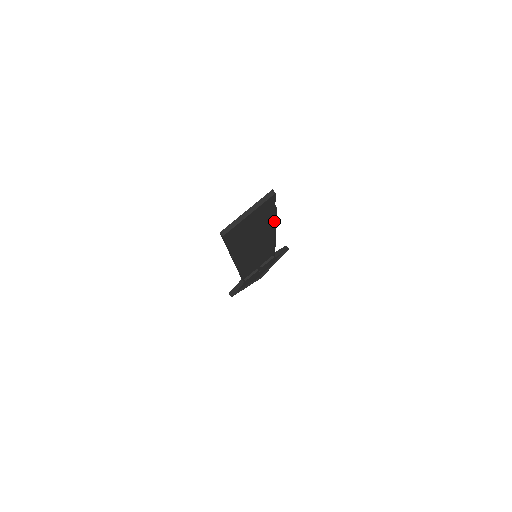
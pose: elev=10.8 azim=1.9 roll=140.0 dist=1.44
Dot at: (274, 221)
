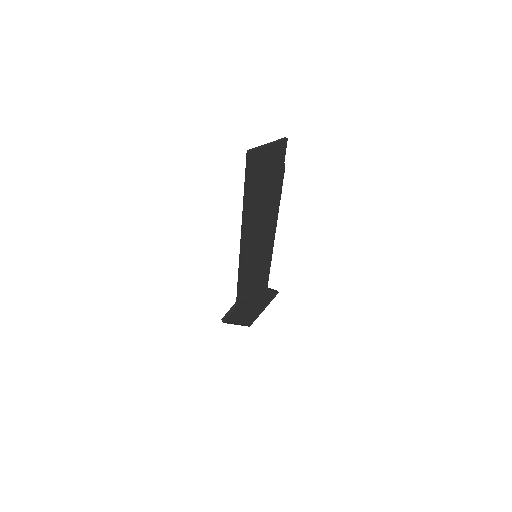
Dot at: (279, 197)
